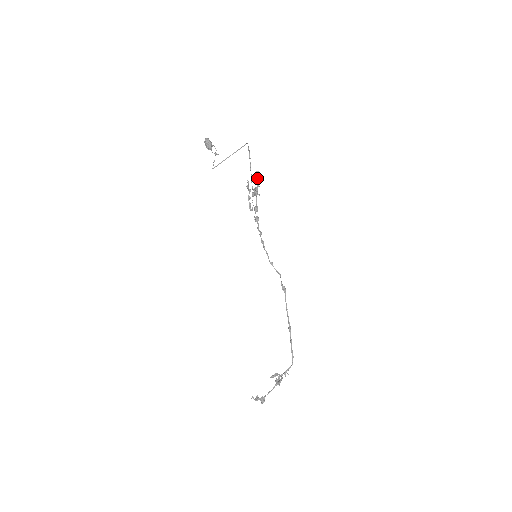
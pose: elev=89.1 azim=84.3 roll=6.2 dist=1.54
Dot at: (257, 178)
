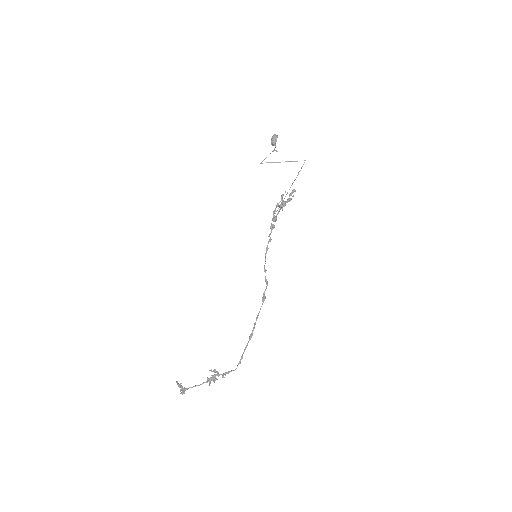
Dot at: (291, 195)
